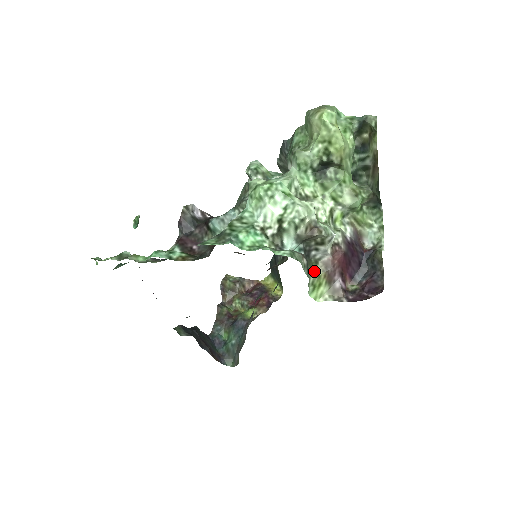
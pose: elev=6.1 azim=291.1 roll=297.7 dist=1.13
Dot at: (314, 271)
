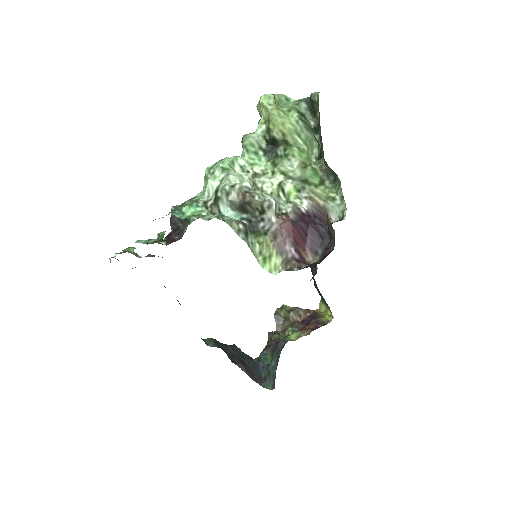
Dot at: (261, 241)
